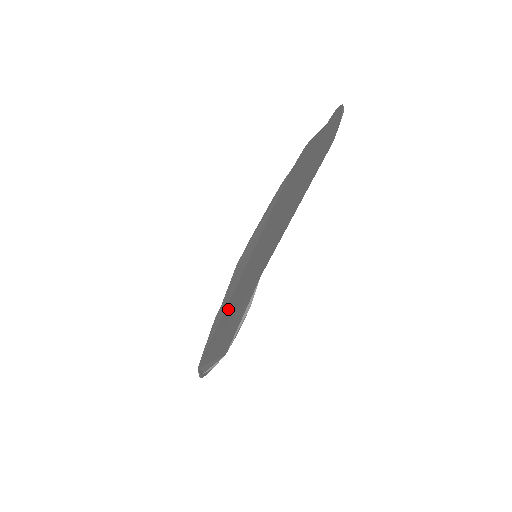
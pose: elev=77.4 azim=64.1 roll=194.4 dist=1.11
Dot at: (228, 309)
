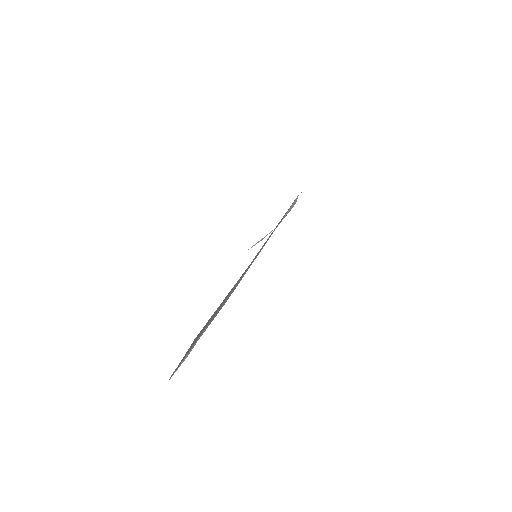
Dot at: occluded
